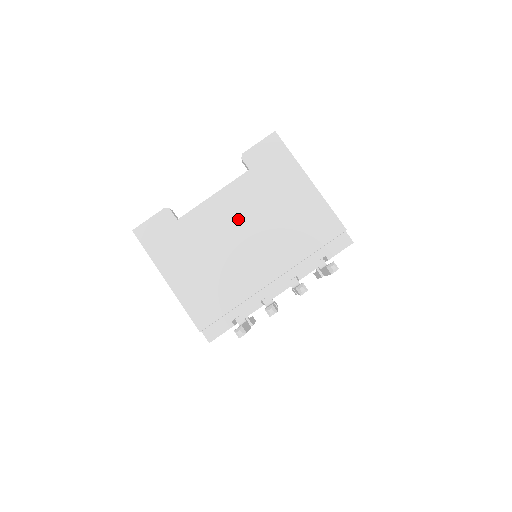
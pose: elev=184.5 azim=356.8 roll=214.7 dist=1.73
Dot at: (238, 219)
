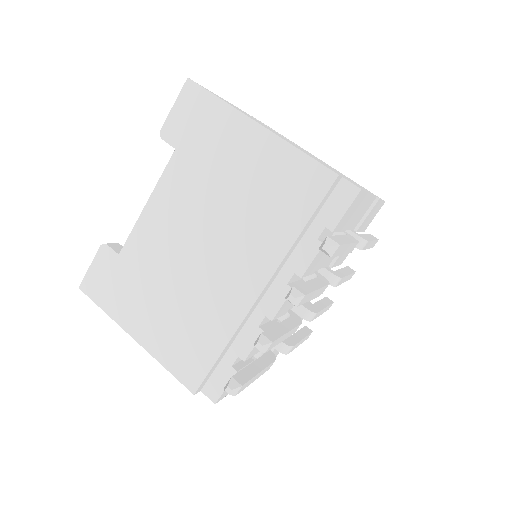
Dot at: (186, 224)
